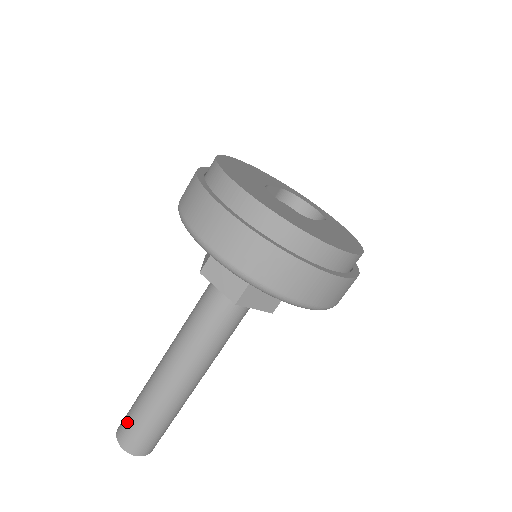
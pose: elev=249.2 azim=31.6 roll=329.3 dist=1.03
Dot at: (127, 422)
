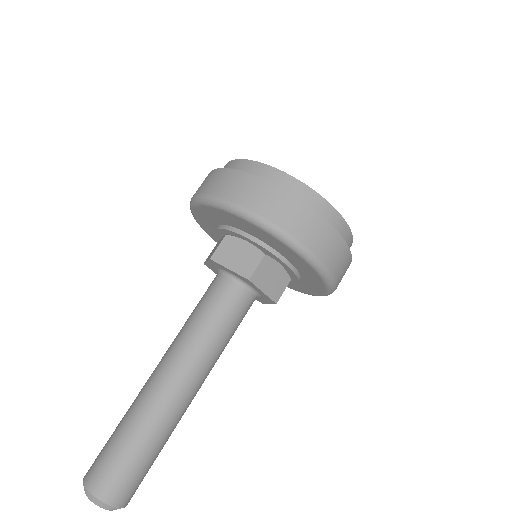
Dot at: (103, 457)
